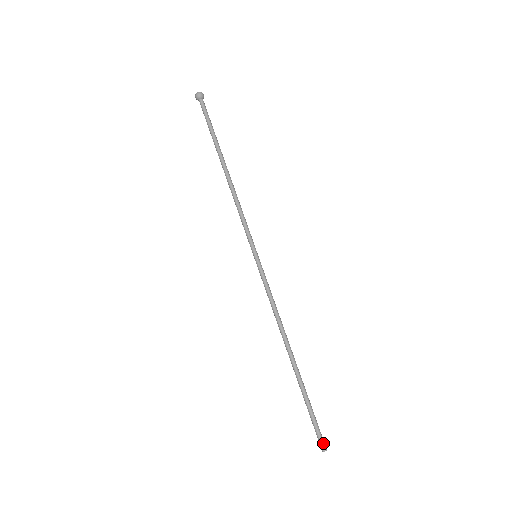
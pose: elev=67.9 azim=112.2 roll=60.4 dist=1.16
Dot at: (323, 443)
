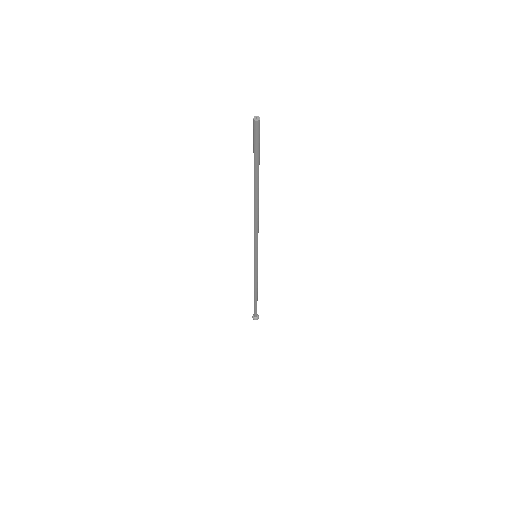
Dot at: (258, 125)
